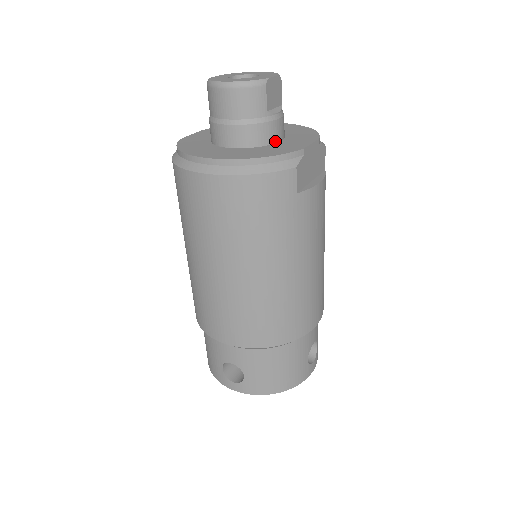
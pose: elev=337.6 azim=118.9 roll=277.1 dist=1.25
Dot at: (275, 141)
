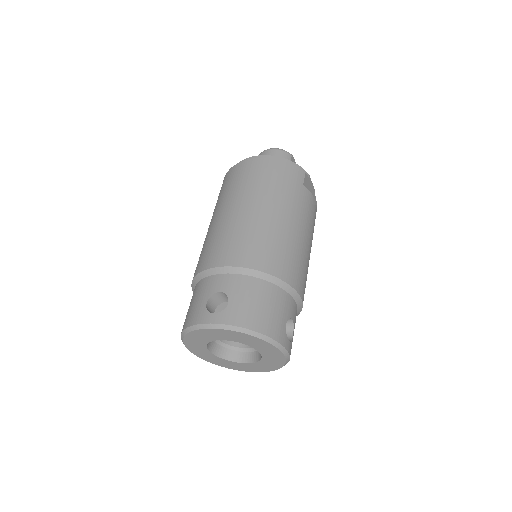
Dot at: occluded
